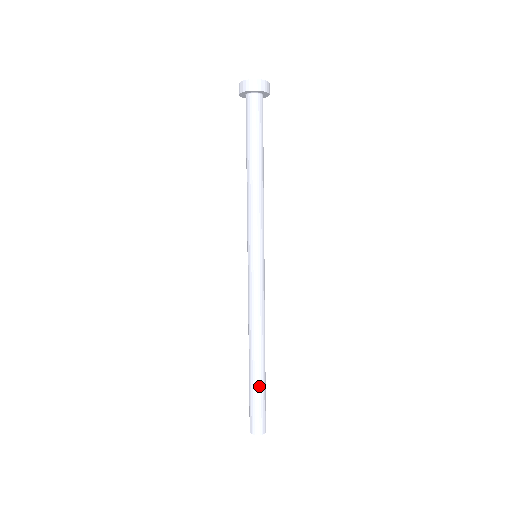
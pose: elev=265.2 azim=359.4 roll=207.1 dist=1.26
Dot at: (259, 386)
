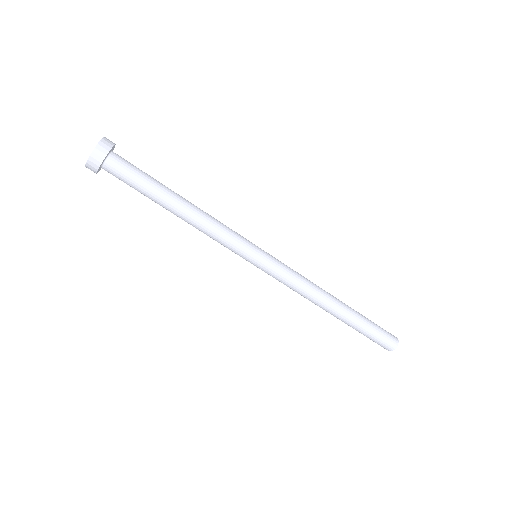
Dot at: (362, 323)
